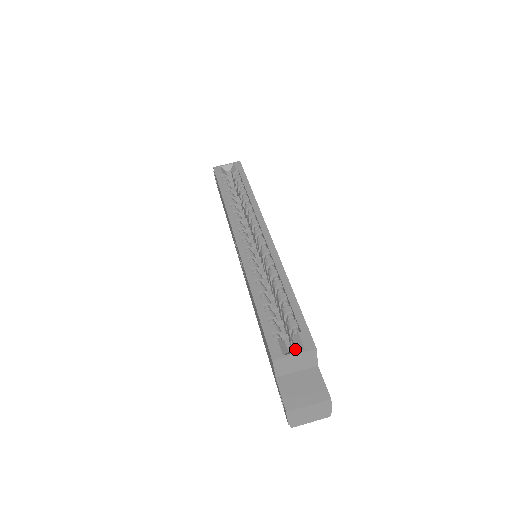
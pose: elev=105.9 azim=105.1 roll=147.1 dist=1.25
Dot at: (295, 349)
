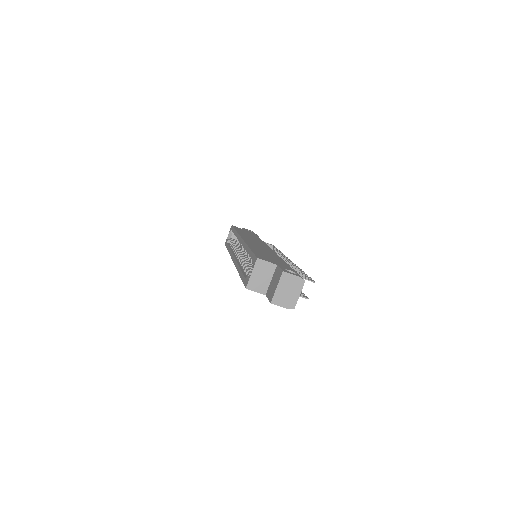
Dot at: occluded
